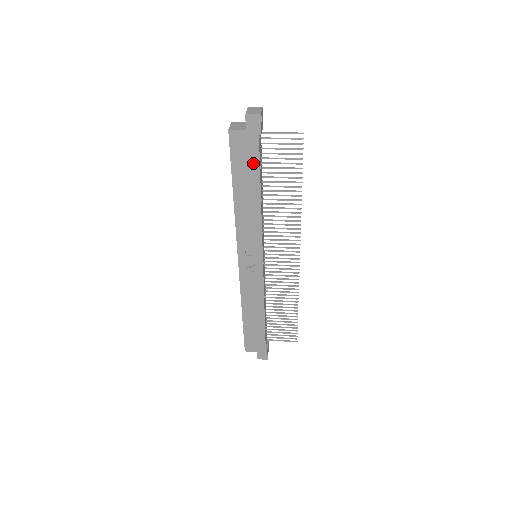
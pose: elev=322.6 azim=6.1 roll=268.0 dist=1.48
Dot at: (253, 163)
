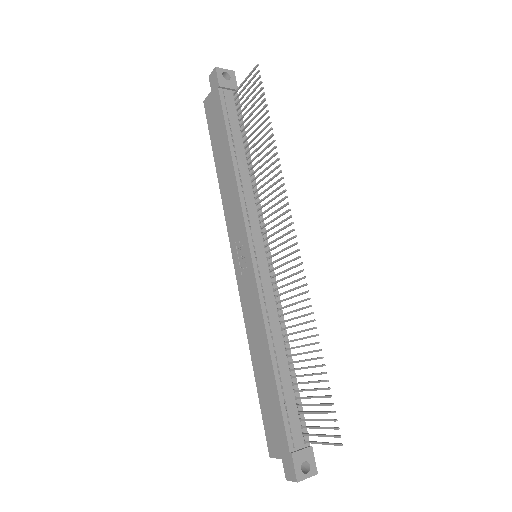
Dot at: (220, 121)
